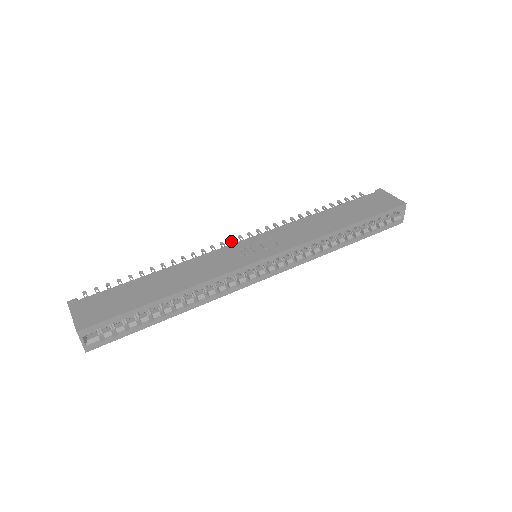
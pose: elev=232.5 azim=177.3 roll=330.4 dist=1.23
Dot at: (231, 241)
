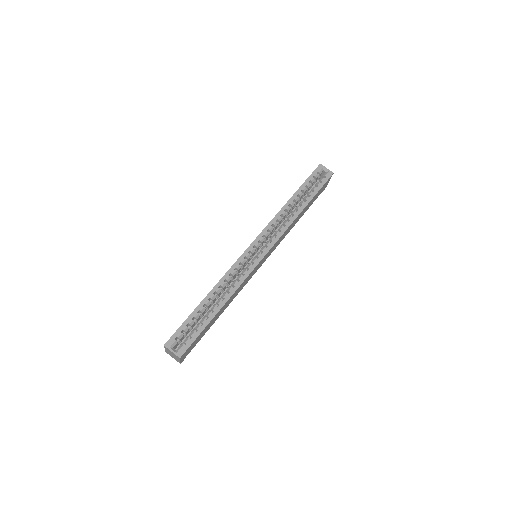
Dot at: occluded
